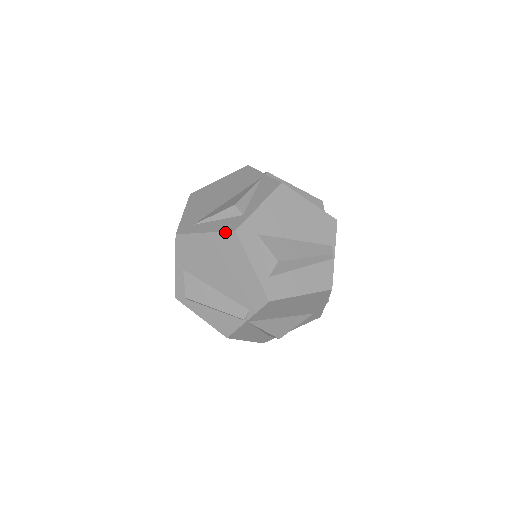
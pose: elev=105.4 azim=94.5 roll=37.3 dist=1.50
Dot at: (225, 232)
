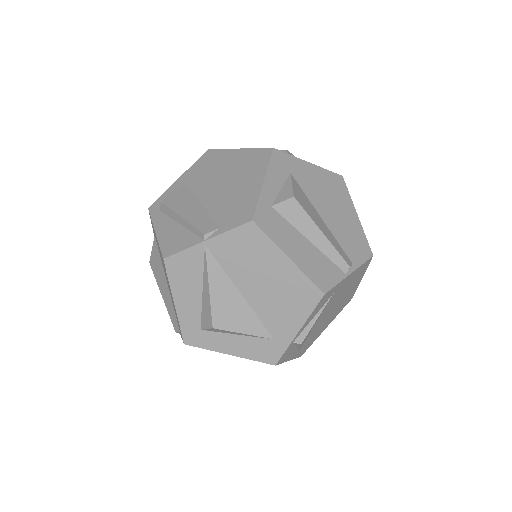
Dot at: (262, 148)
